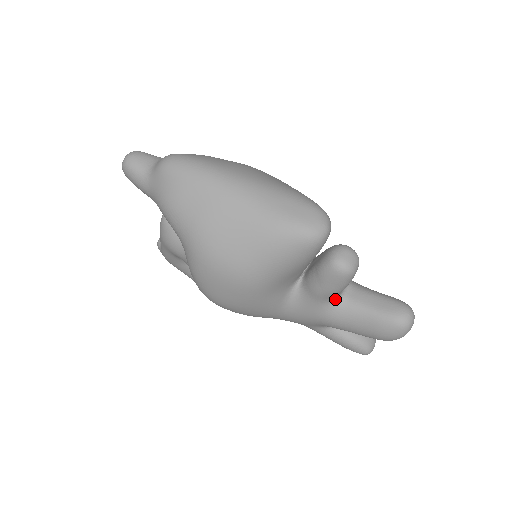
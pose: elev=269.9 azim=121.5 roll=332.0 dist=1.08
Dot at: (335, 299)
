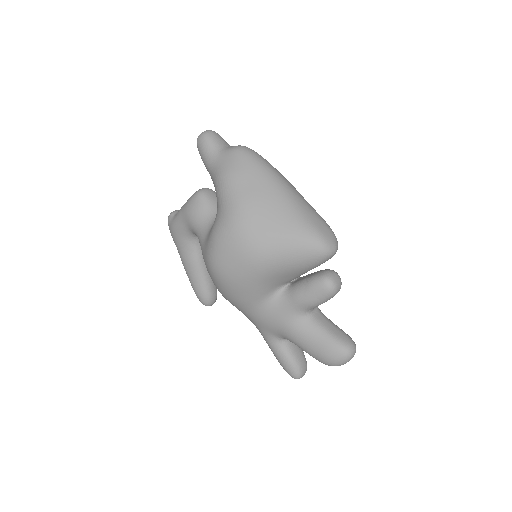
Dot at: (306, 312)
